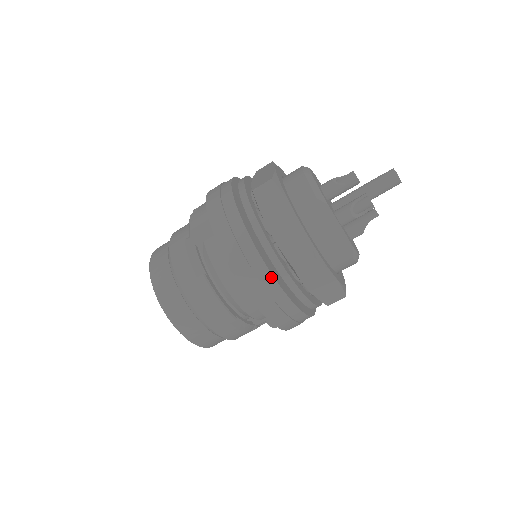
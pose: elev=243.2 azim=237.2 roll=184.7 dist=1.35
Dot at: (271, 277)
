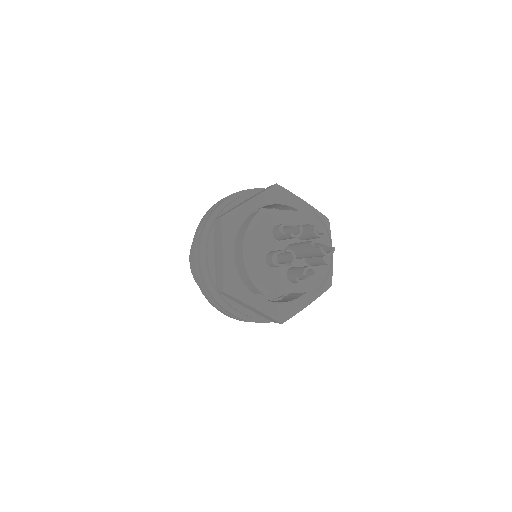
Dot at: occluded
